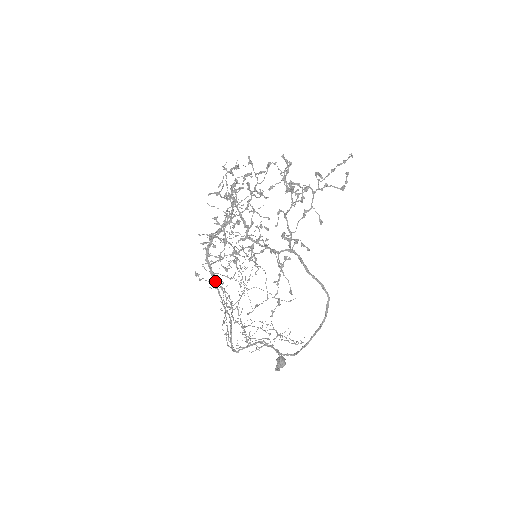
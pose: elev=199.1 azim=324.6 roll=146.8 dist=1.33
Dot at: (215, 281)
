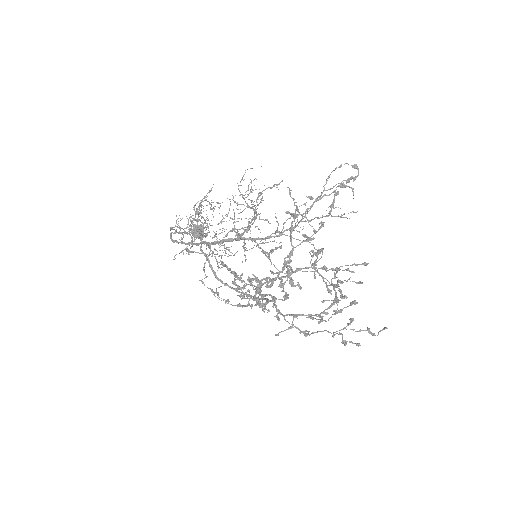
Dot at: (206, 244)
